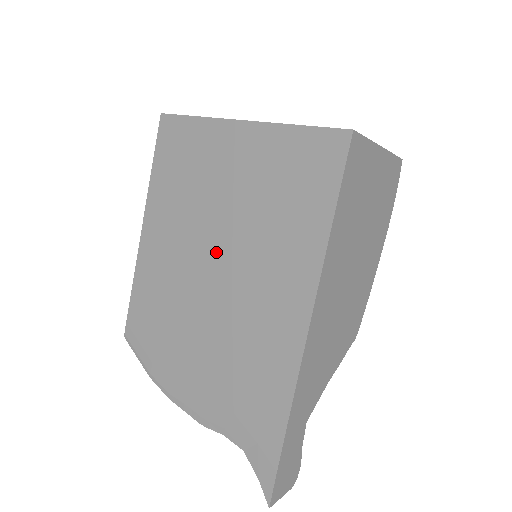
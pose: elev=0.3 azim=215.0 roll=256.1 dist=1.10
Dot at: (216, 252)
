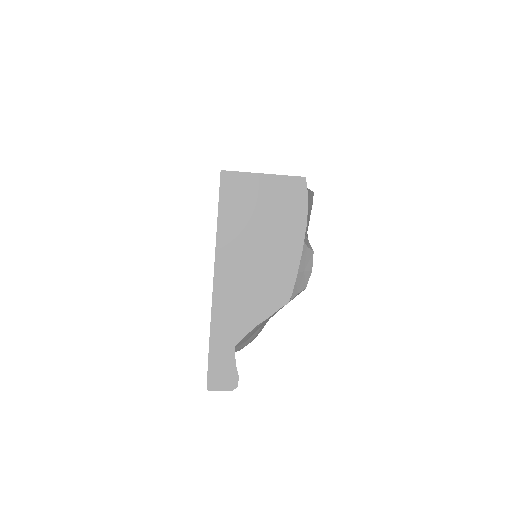
Dot at: occluded
